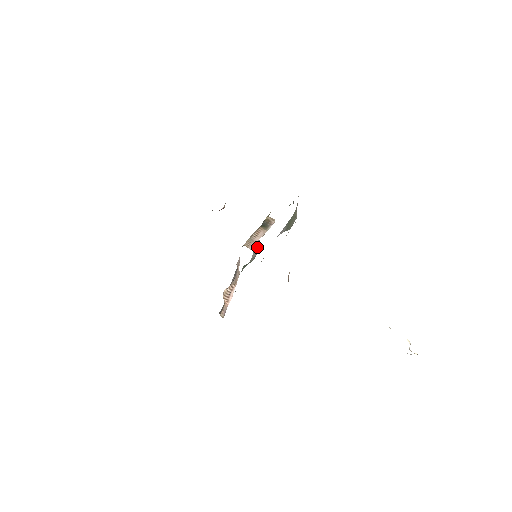
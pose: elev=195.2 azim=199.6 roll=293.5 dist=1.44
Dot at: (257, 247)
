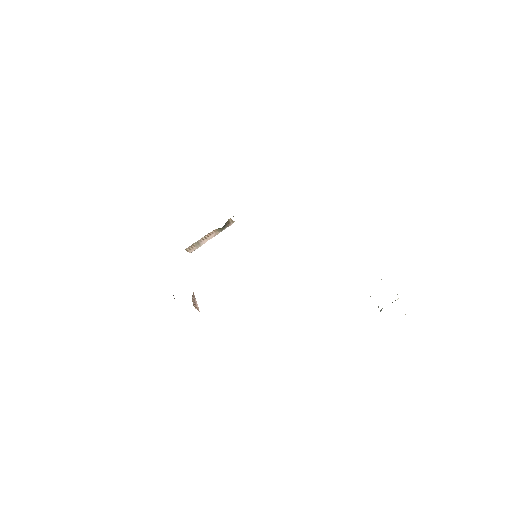
Dot at: occluded
